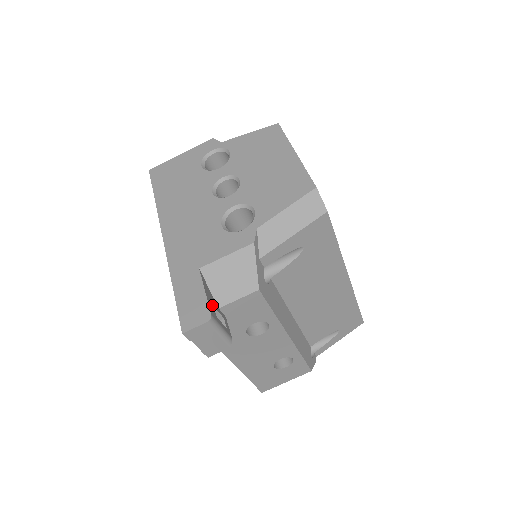
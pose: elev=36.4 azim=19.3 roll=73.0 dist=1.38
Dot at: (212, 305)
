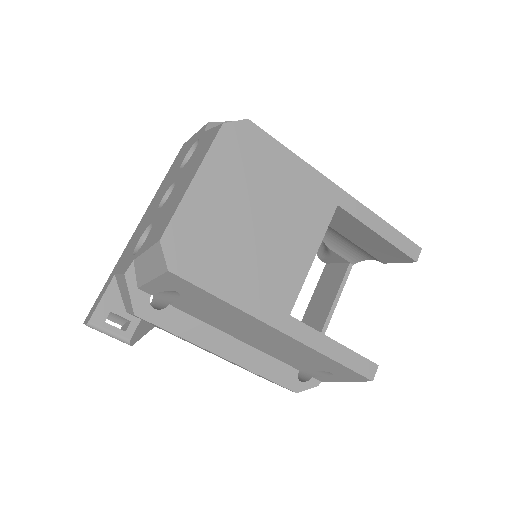
Dot at: (107, 311)
